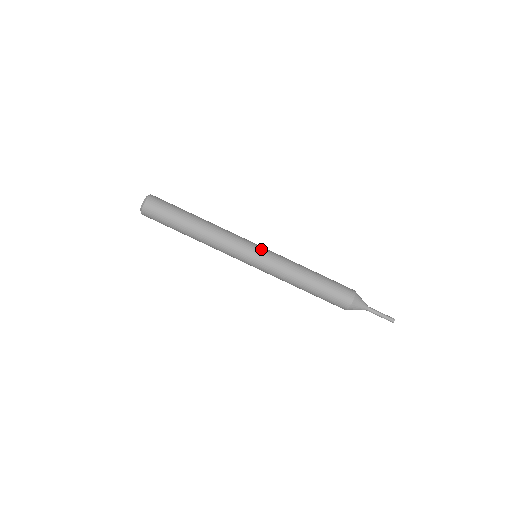
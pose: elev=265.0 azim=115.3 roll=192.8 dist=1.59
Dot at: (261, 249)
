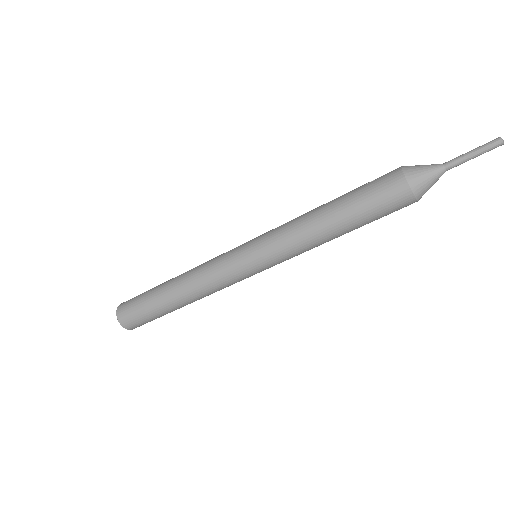
Dot at: (255, 265)
